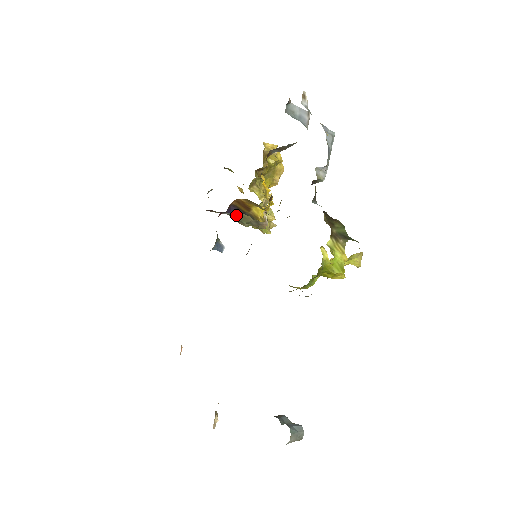
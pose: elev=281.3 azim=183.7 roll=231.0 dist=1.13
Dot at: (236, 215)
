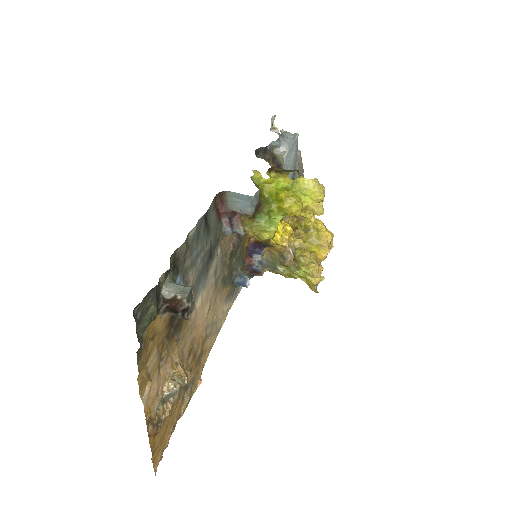
Dot at: (268, 262)
